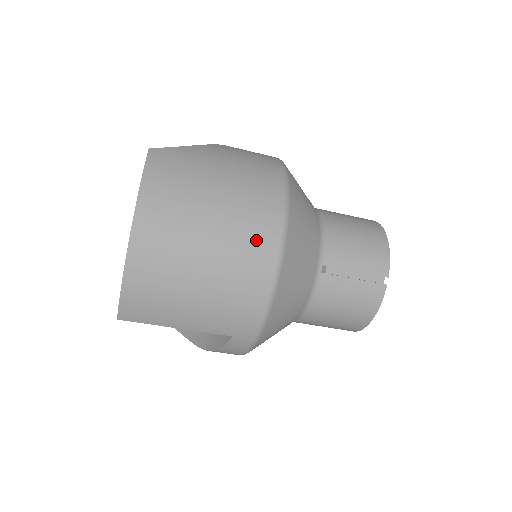
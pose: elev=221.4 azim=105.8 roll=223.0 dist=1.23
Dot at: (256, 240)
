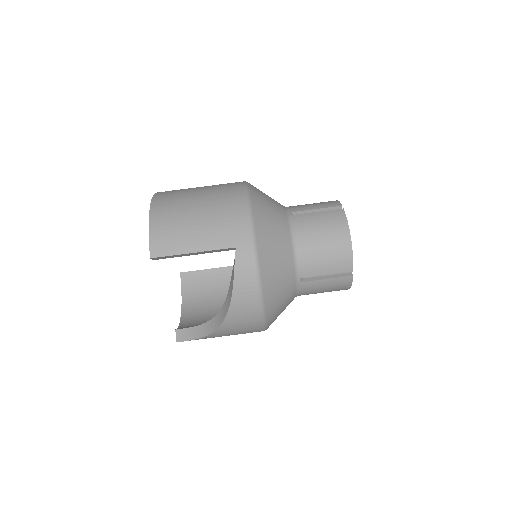
Dot at: (229, 189)
